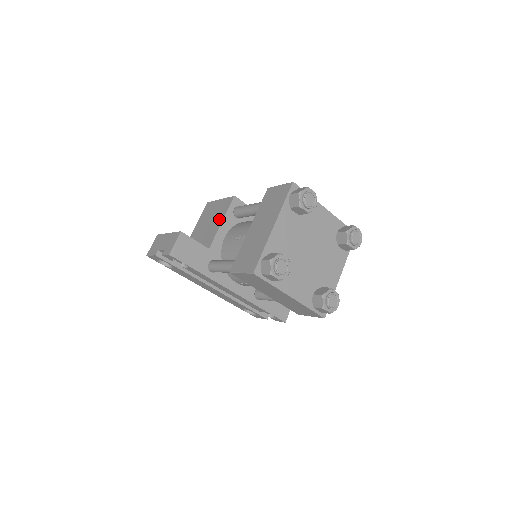
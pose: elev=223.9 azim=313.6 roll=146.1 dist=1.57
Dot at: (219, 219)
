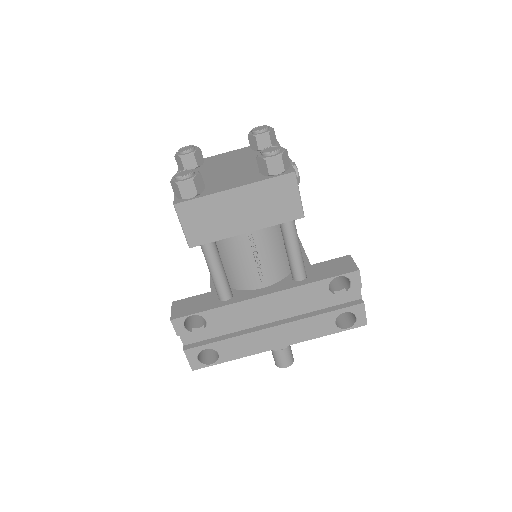
Dot at: occluded
